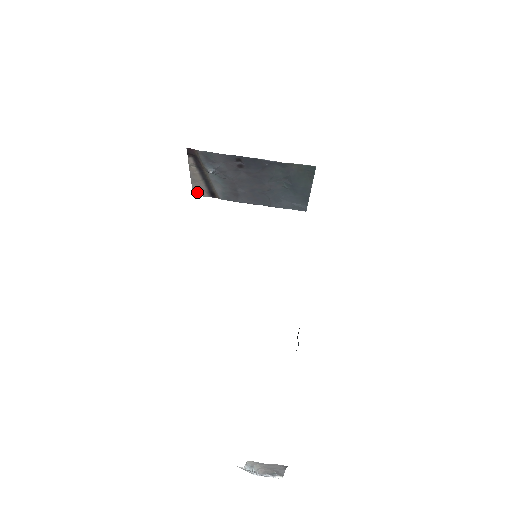
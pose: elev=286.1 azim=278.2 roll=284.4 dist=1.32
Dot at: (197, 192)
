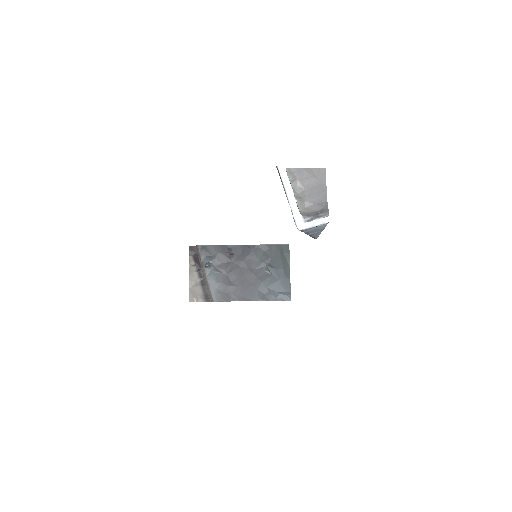
Dot at: (193, 298)
